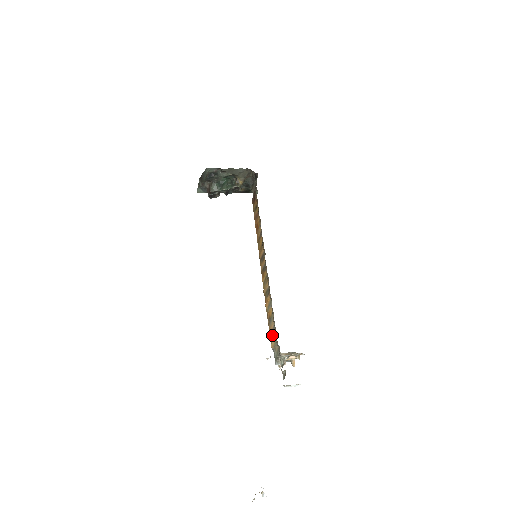
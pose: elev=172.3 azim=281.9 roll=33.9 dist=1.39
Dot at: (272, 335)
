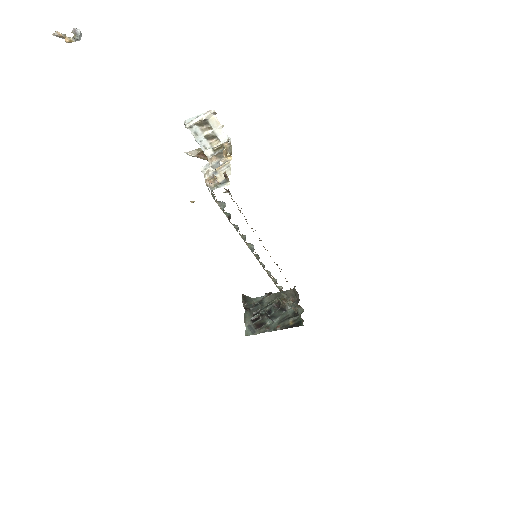
Dot at: occluded
